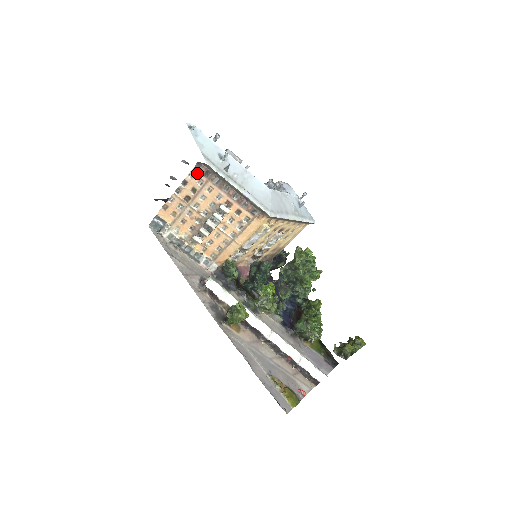
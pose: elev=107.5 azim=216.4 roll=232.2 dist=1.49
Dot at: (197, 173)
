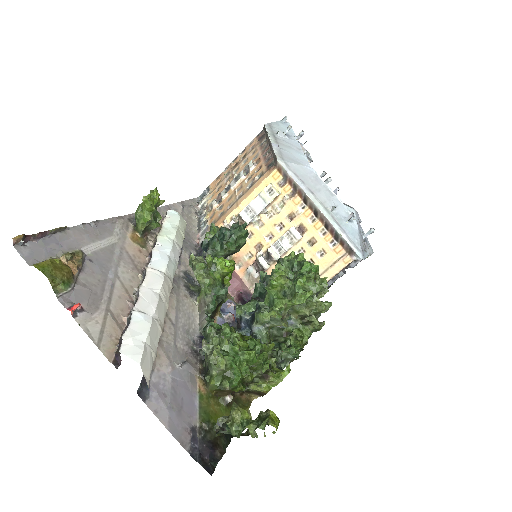
Dot at: (256, 139)
